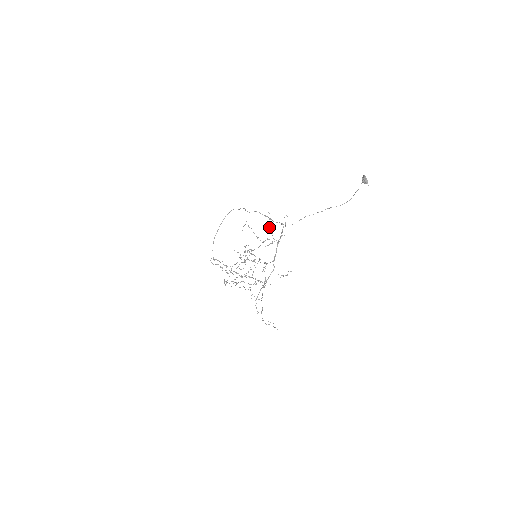
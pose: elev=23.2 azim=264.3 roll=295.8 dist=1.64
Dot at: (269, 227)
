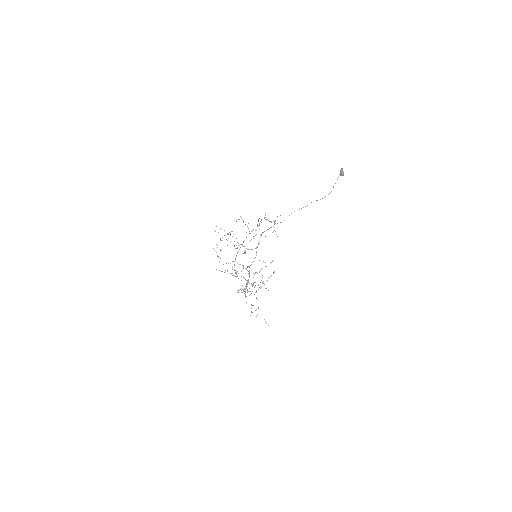
Dot at: occluded
